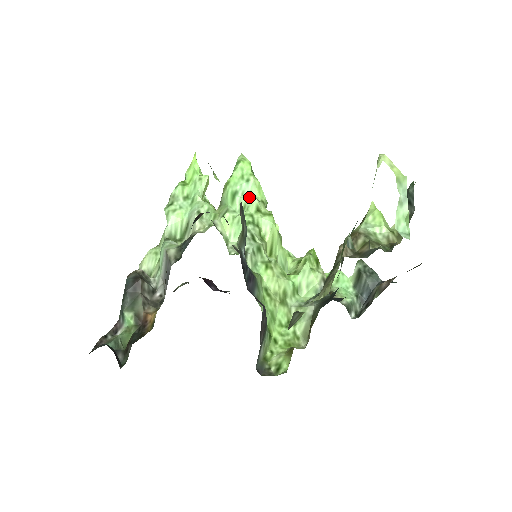
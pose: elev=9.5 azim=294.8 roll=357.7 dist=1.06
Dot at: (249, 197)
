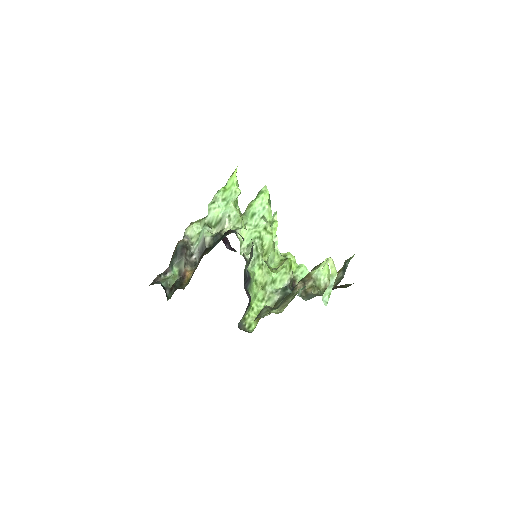
Dot at: (262, 220)
